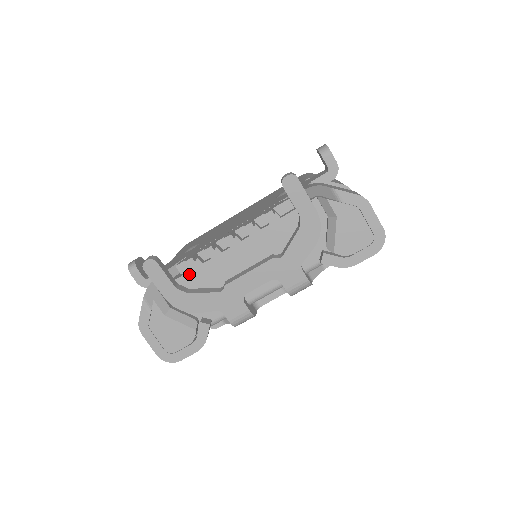
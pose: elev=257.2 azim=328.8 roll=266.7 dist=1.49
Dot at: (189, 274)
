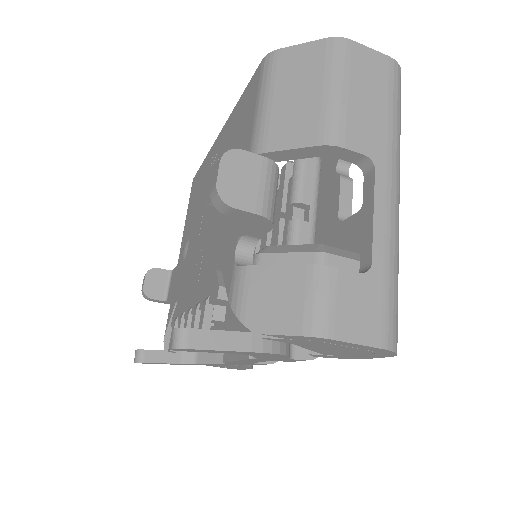
Dot at: occluded
